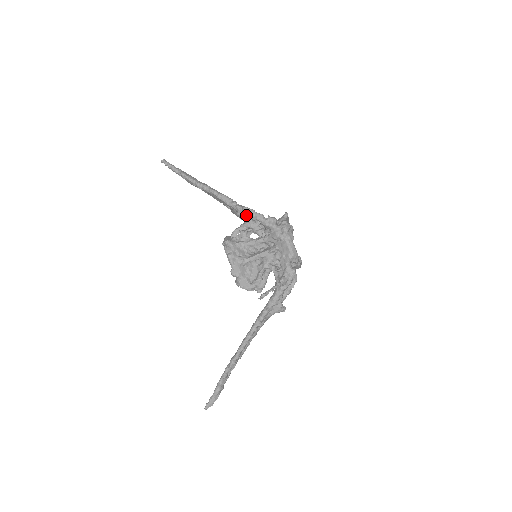
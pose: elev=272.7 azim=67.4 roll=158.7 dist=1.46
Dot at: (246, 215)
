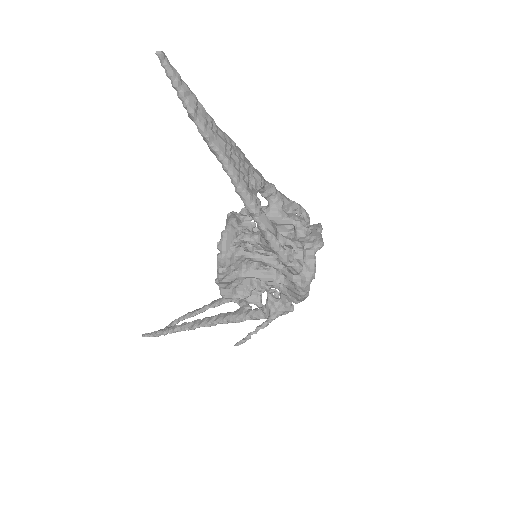
Dot at: (266, 241)
